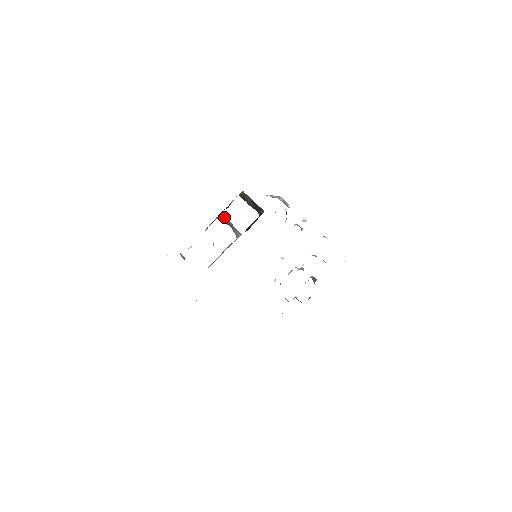
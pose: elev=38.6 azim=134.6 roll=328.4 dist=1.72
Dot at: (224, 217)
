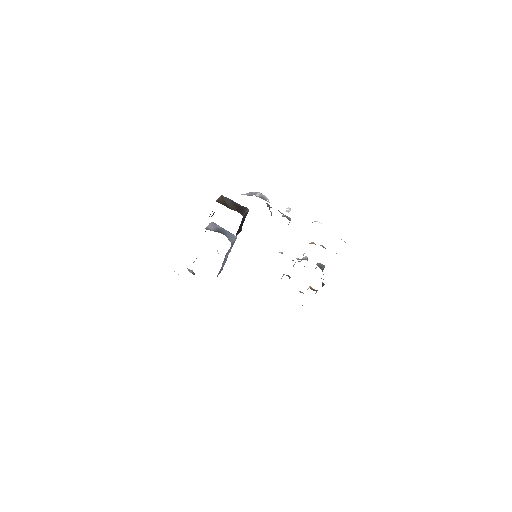
Dot at: (214, 224)
